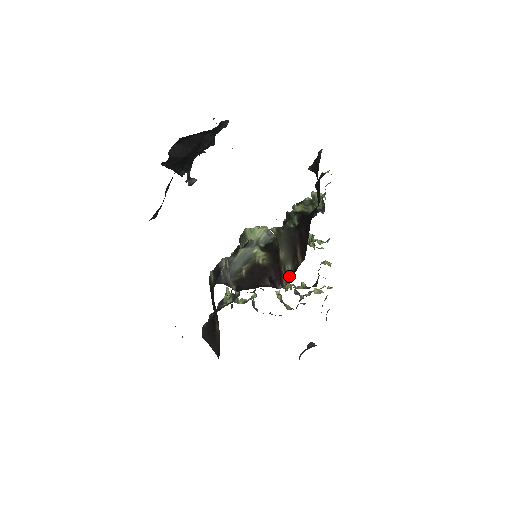
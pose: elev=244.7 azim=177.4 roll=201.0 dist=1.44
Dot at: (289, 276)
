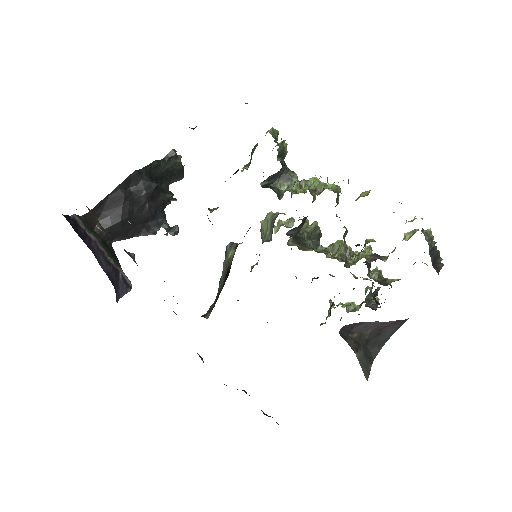
Dot at: occluded
